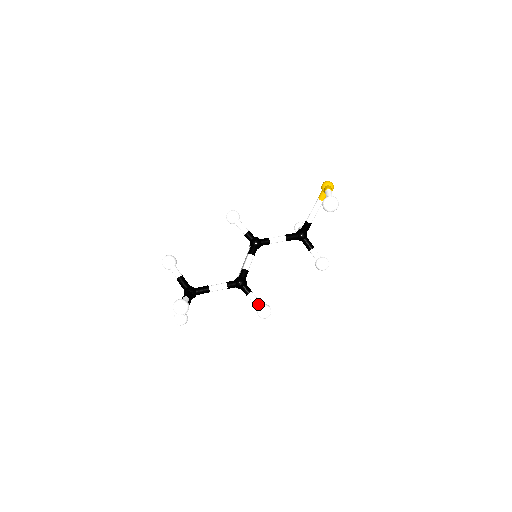
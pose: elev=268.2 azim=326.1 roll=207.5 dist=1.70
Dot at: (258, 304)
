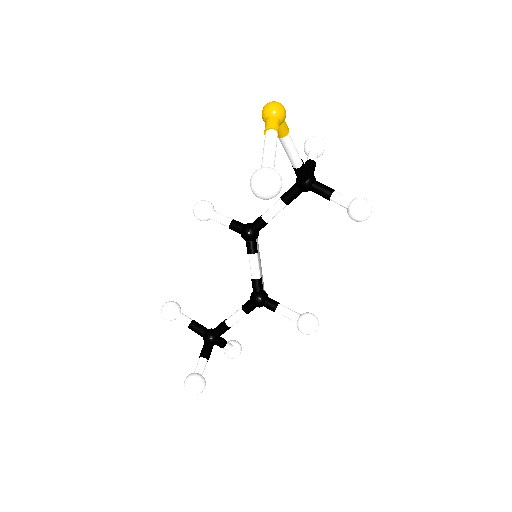
Dot at: (293, 320)
